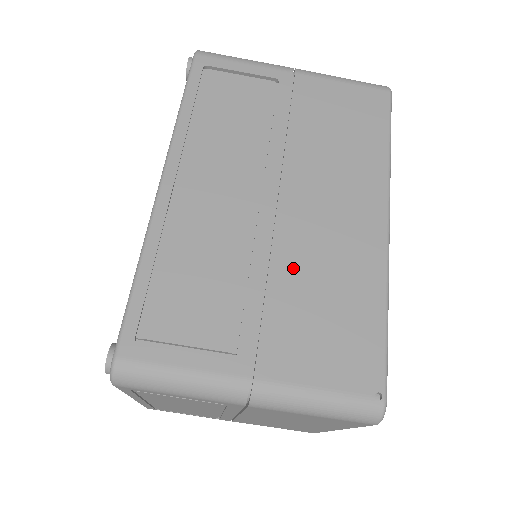
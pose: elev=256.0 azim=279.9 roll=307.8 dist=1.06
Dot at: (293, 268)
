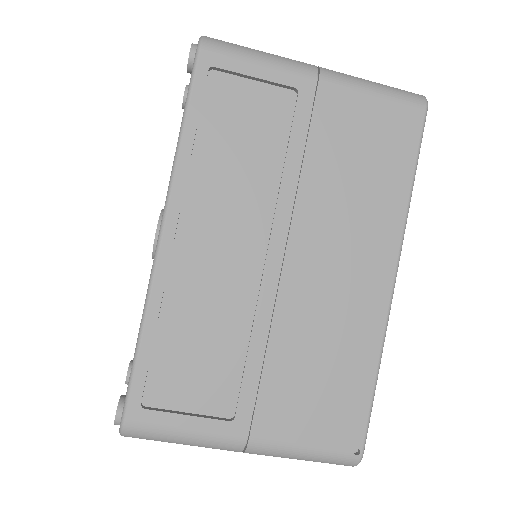
Dot at: (294, 332)
